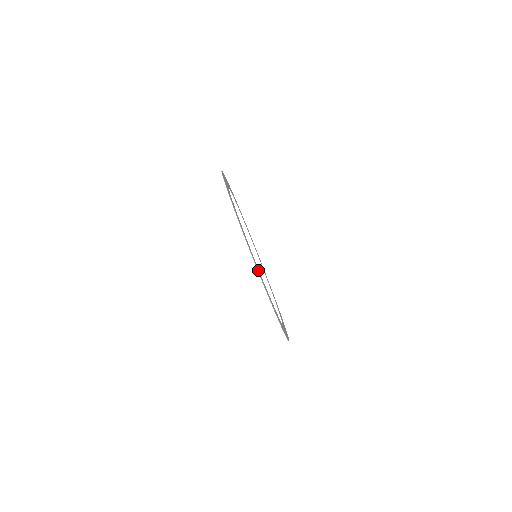
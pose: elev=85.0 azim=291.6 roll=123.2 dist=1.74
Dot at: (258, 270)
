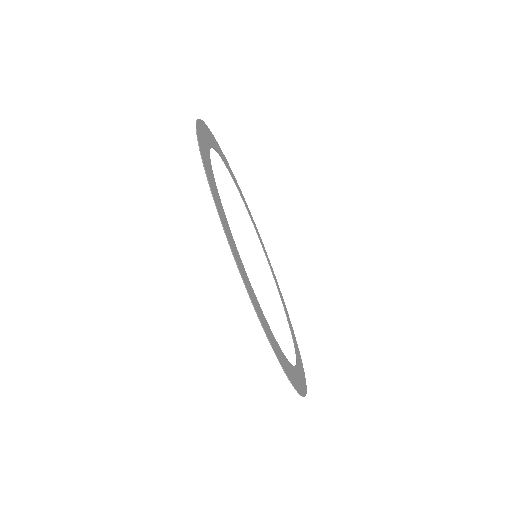
Dot at: (299, 384)
